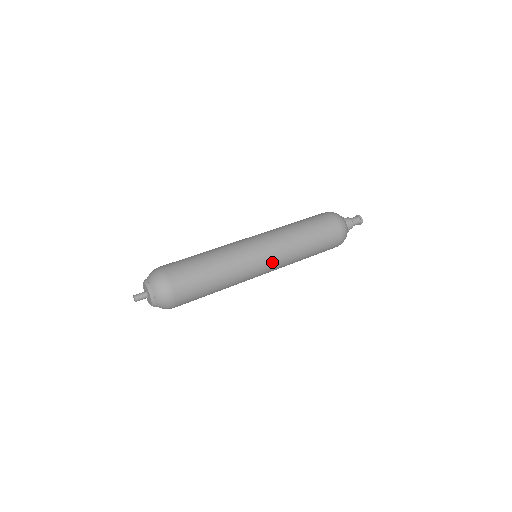
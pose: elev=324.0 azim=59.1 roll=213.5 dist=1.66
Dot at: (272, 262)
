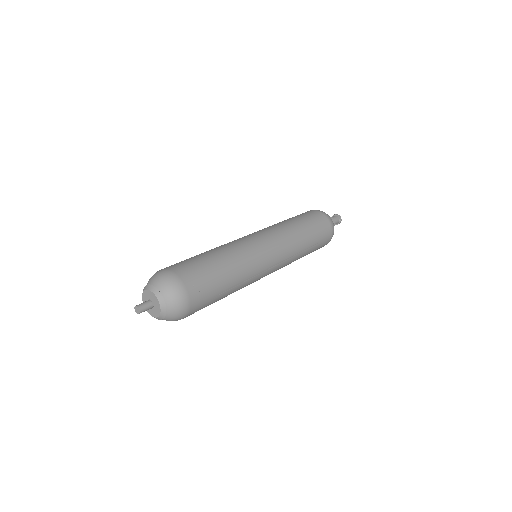
Dot at: (275, 269)
